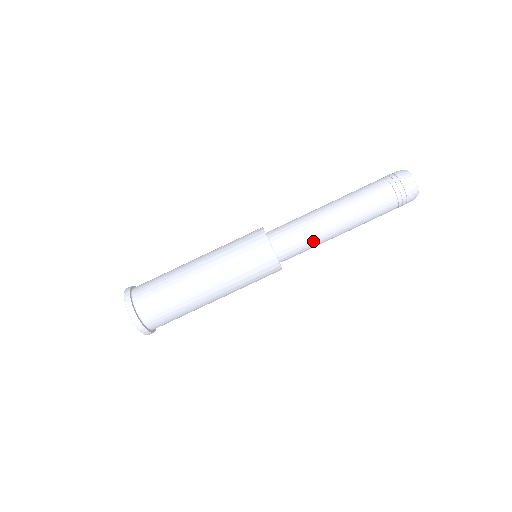
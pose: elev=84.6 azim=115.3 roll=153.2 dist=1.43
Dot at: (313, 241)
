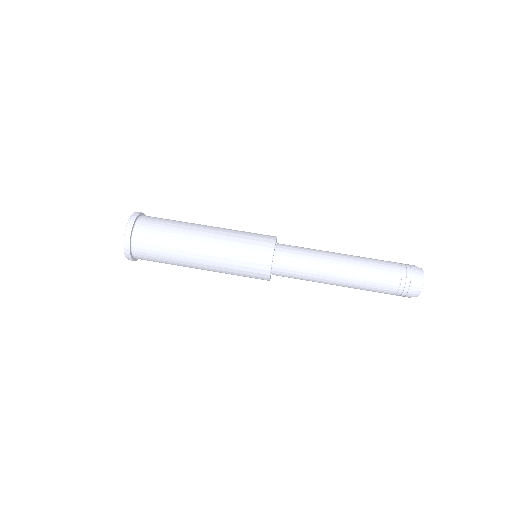
Dot at: (309, 273)
